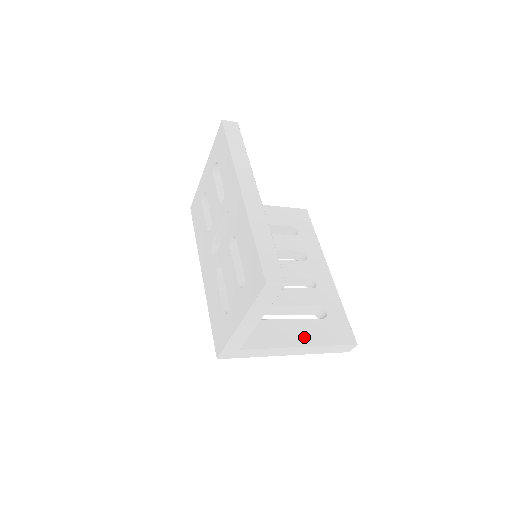
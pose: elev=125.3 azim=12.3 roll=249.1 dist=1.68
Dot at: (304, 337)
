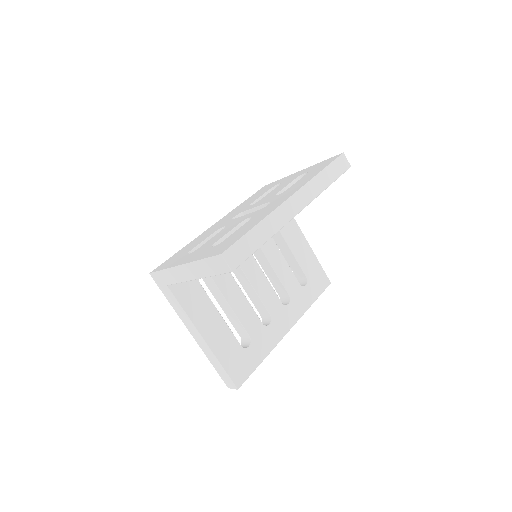
Dot at: (214, 337)
